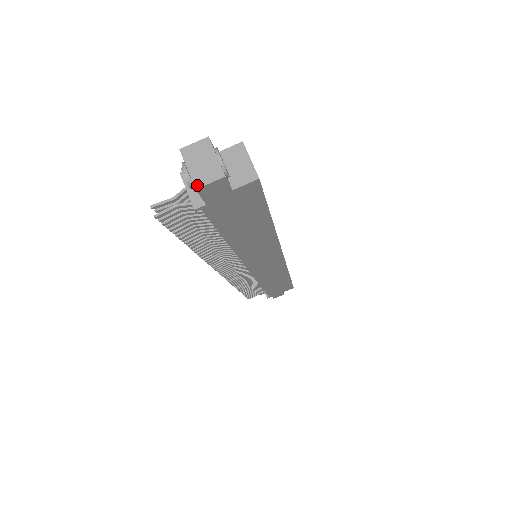
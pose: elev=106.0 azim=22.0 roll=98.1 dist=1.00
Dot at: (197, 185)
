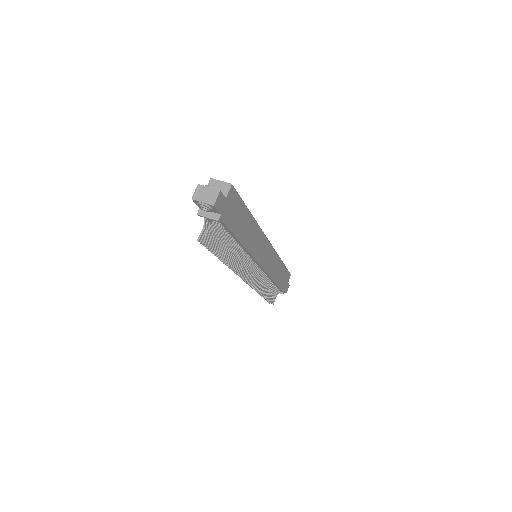
Dot at: (213, 204)
